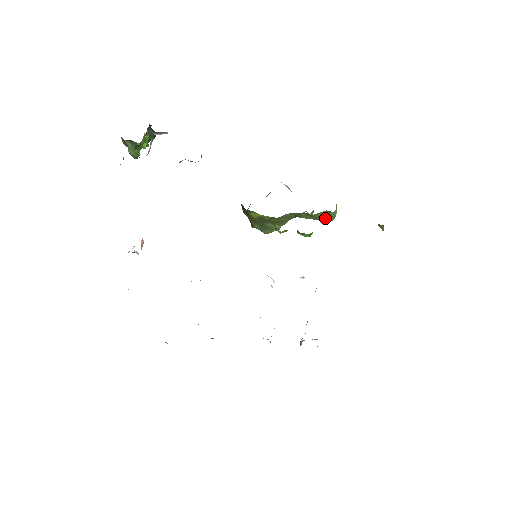
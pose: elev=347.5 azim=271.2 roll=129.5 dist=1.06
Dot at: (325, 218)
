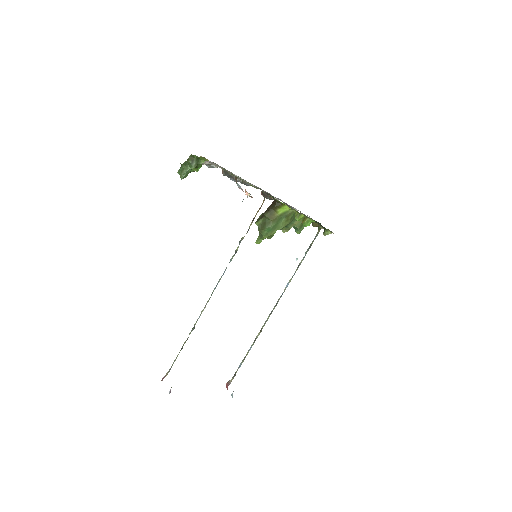
Dot at: (300, 228)
